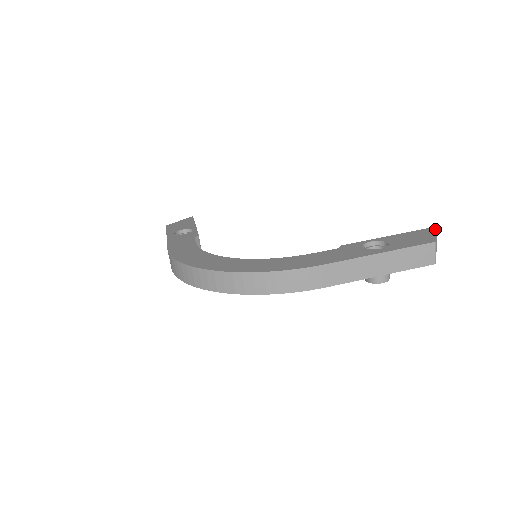
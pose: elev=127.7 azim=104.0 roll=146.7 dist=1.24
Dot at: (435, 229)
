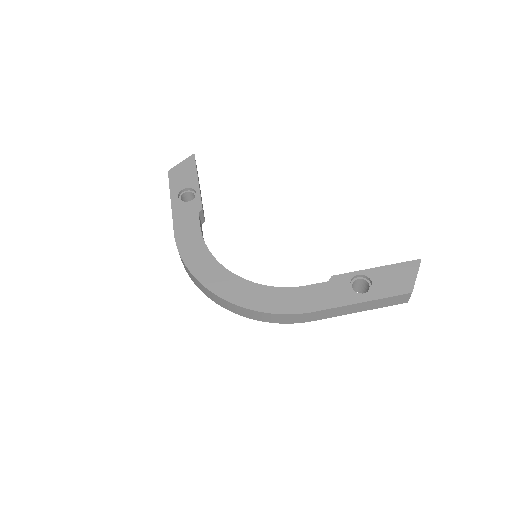
Dot at: (418, 265)
